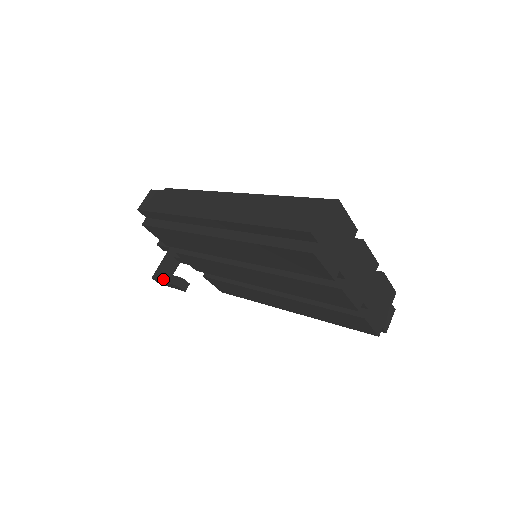
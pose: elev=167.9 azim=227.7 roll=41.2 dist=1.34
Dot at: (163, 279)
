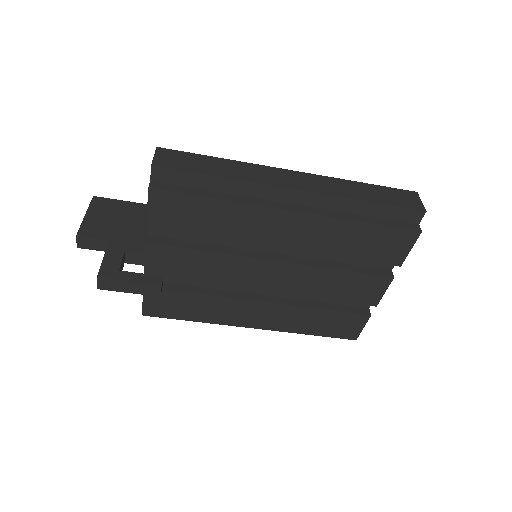
Dot at: (125, 278)
